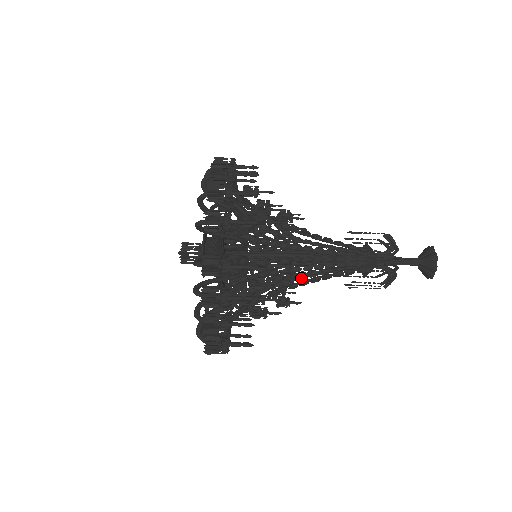
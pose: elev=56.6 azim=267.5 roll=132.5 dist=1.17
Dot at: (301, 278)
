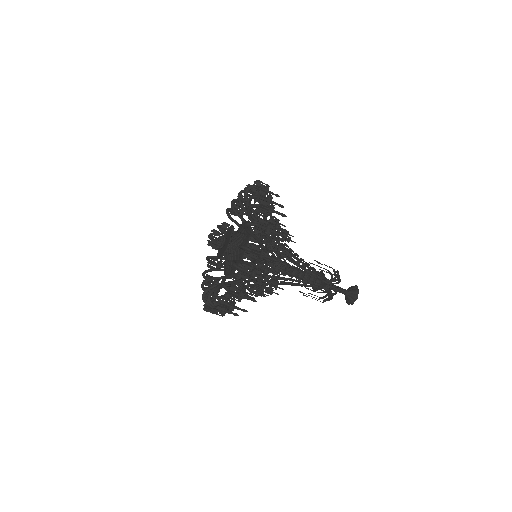
Dot at: (277, 294)
